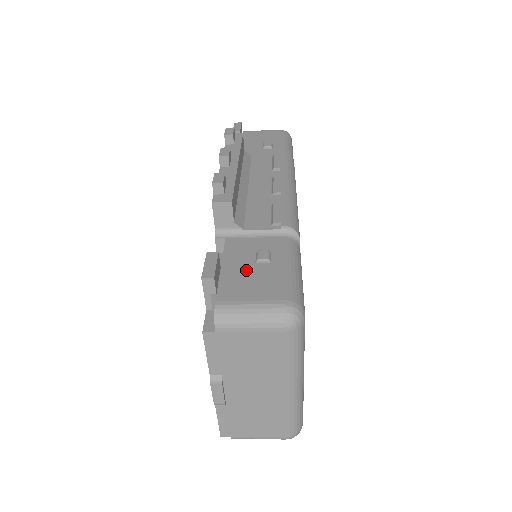
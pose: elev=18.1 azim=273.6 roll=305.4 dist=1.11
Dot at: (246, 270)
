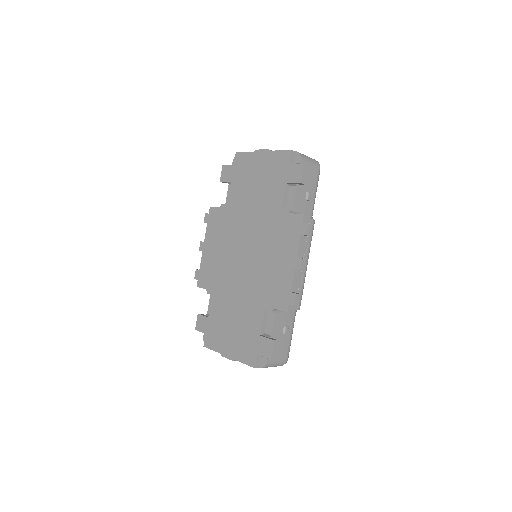
Dot at: (279, 340)
